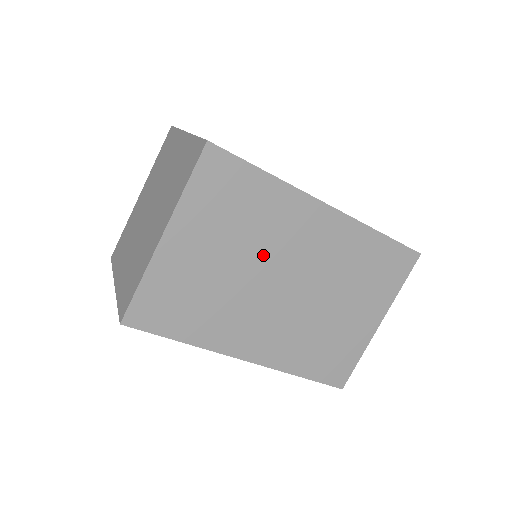
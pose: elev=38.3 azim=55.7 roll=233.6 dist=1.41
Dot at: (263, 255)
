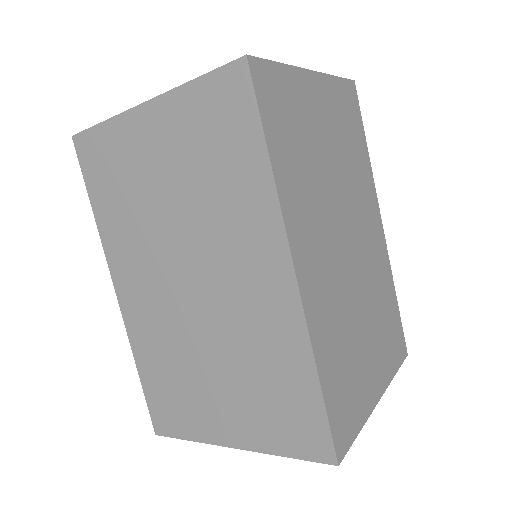
Dot at: (347, 192)
